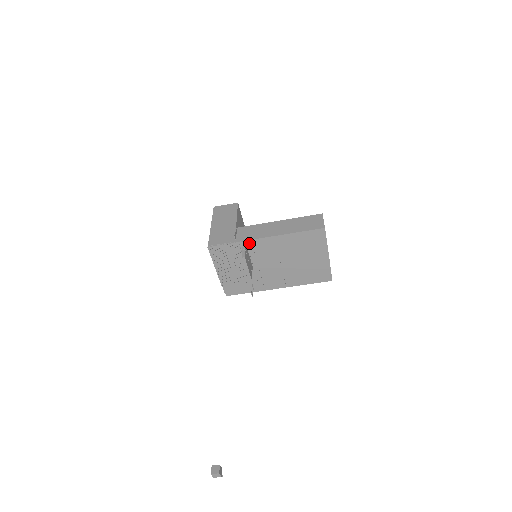
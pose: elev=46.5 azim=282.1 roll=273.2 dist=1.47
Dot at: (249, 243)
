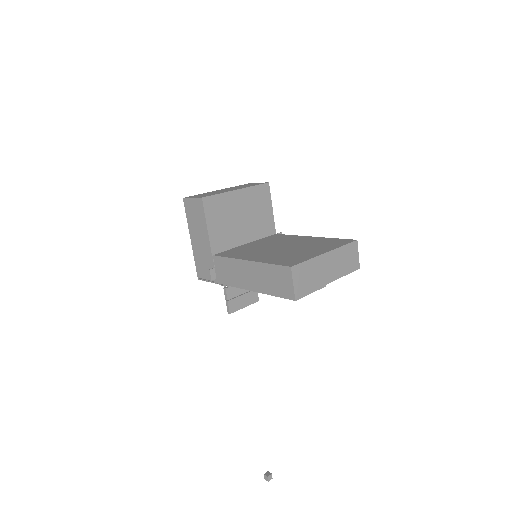
Dot at: (230, 285)
